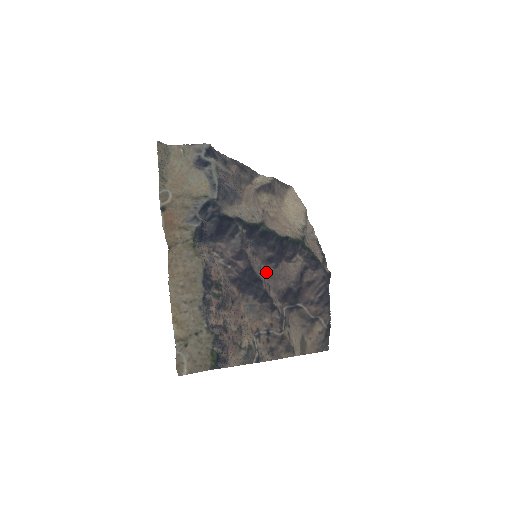
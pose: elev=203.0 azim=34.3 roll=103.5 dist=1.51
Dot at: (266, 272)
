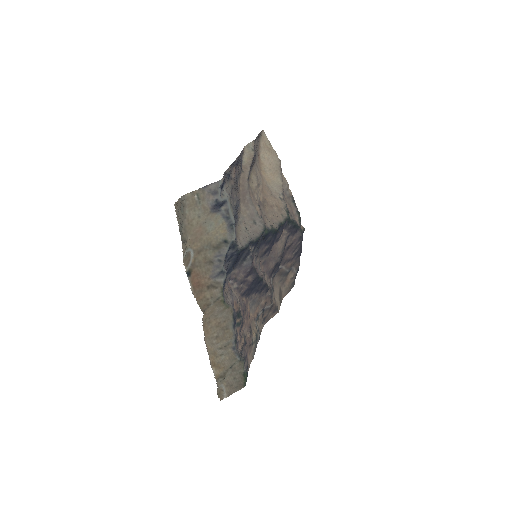
Dot at: (262, 263)
